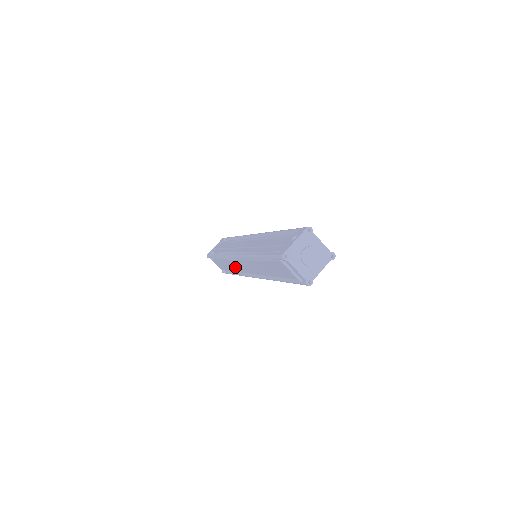
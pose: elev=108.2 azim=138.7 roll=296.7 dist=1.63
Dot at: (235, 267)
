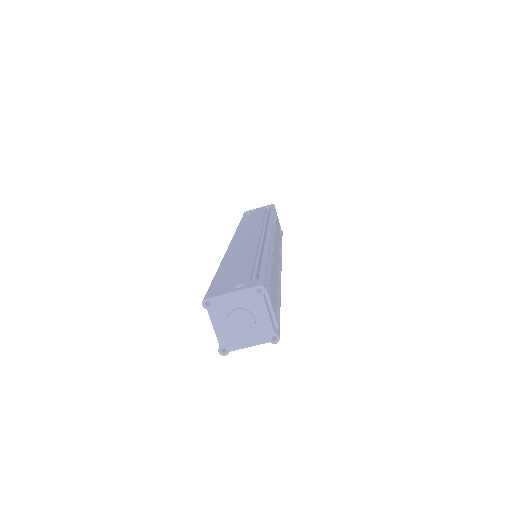
Dot at: occluded
